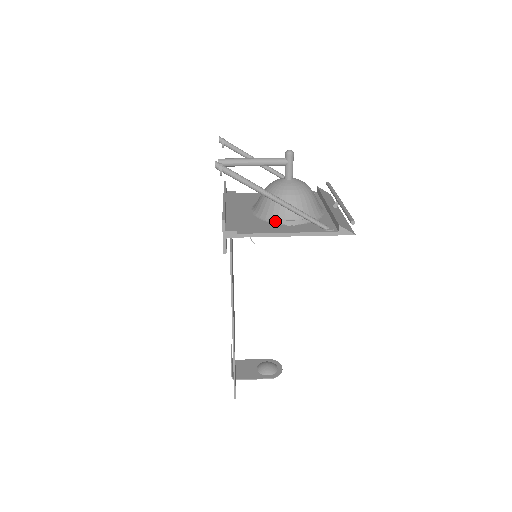
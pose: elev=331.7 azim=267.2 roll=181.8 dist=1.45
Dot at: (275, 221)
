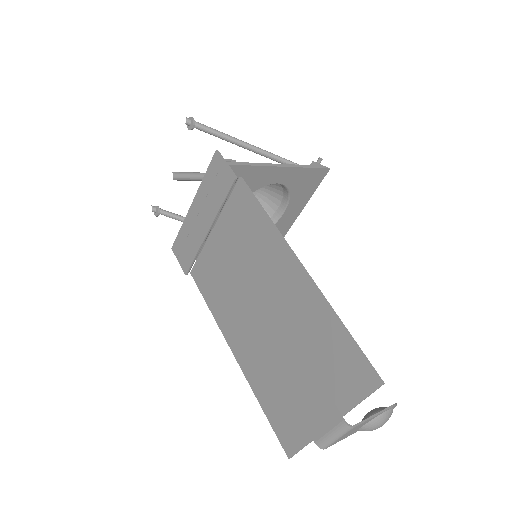
Dot at: occluded
